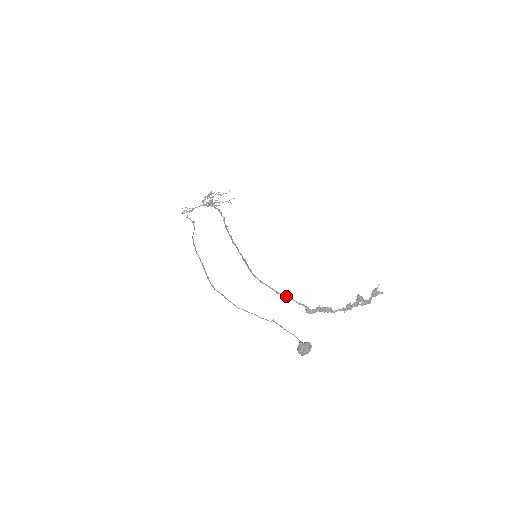
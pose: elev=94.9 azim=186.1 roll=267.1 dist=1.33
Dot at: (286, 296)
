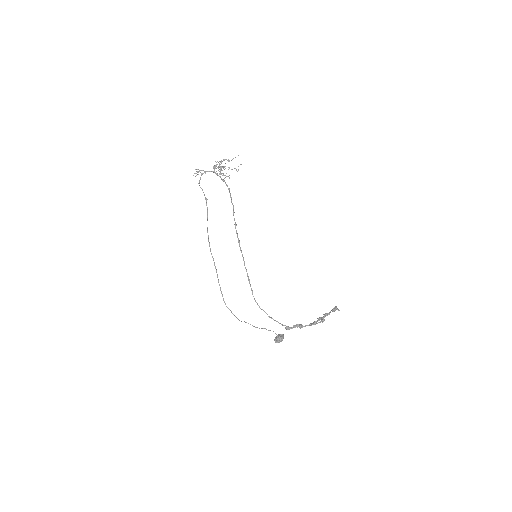
Dot at: (275, 320)
